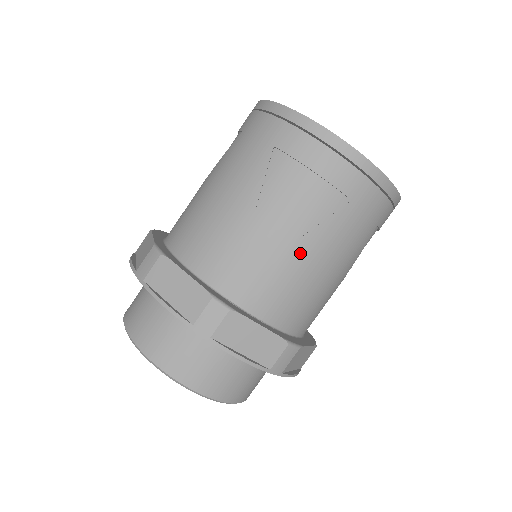
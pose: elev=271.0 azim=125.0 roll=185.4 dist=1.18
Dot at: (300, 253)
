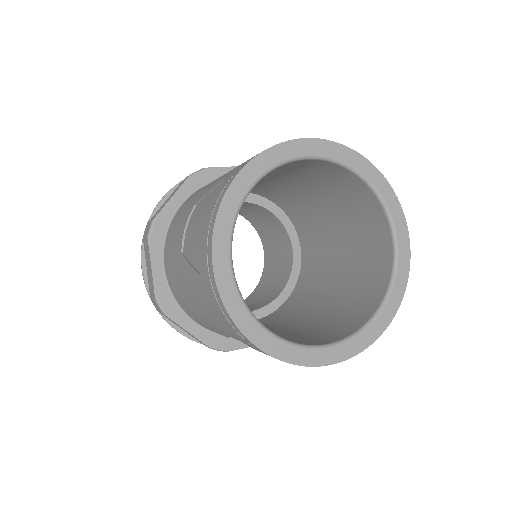
Dot at: occluded
